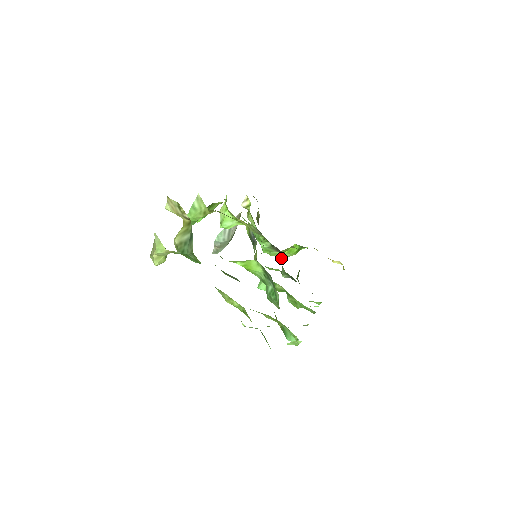
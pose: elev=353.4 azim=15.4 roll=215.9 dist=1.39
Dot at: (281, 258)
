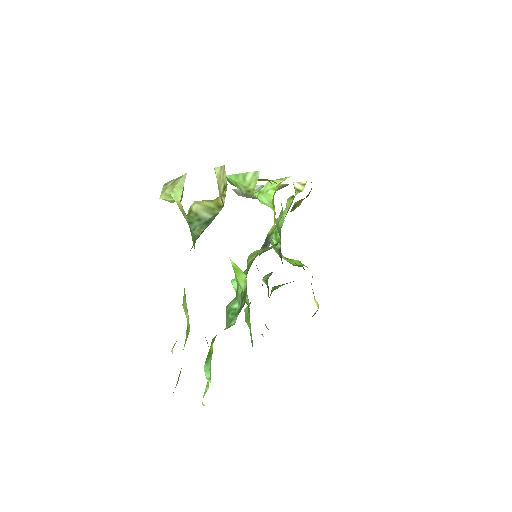
Dot at: occluded
